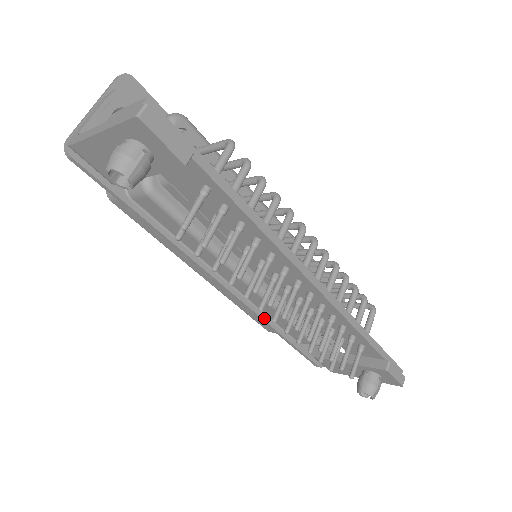
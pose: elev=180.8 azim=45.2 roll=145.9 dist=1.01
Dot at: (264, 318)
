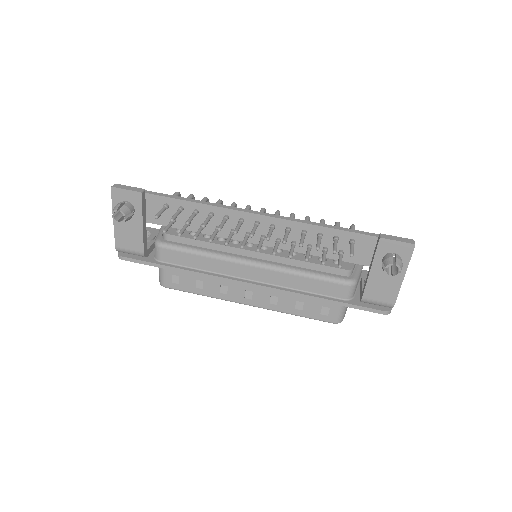
Dot at: (295, 292)
